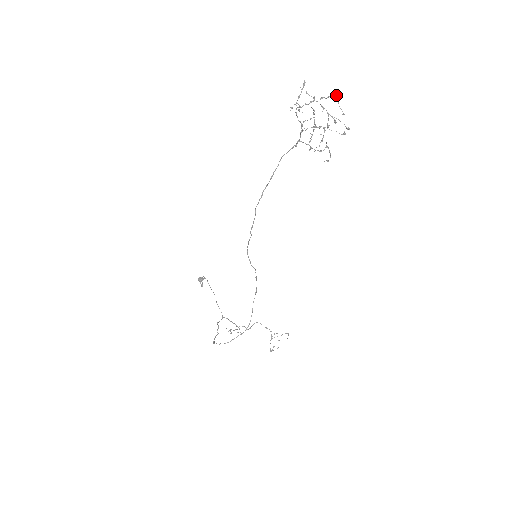
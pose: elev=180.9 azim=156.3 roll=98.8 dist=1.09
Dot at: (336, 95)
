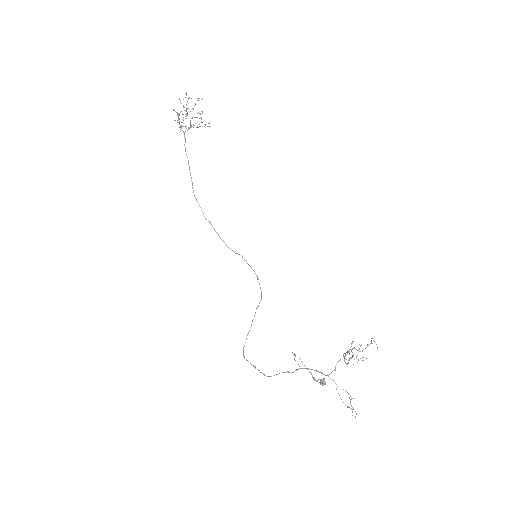
Dot at: occluded
